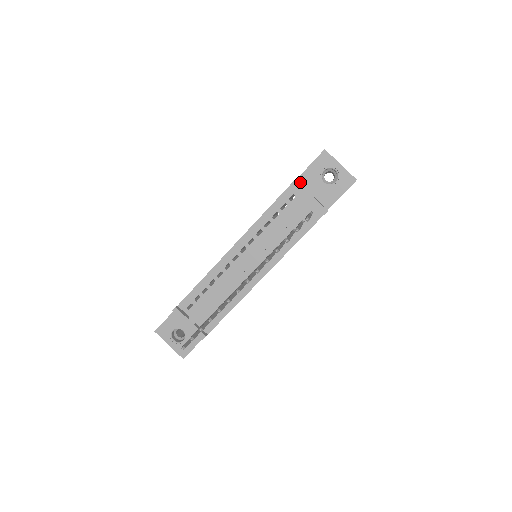
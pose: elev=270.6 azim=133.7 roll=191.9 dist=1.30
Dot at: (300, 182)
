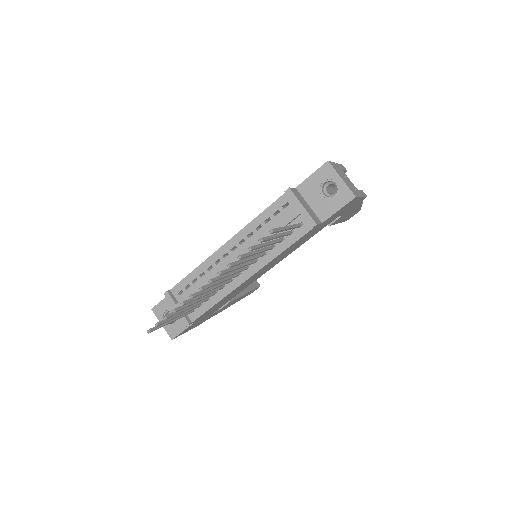
Dot at: (299, 190)
